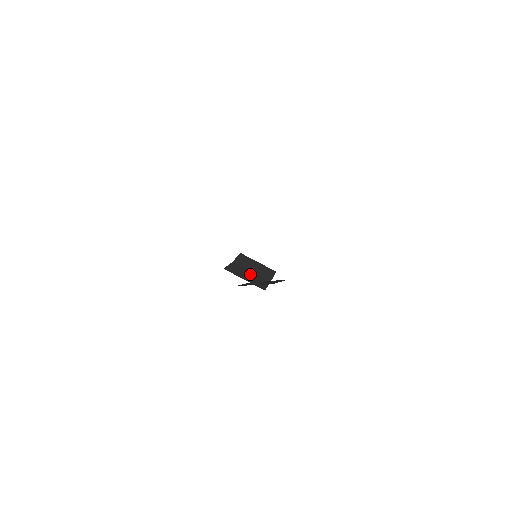
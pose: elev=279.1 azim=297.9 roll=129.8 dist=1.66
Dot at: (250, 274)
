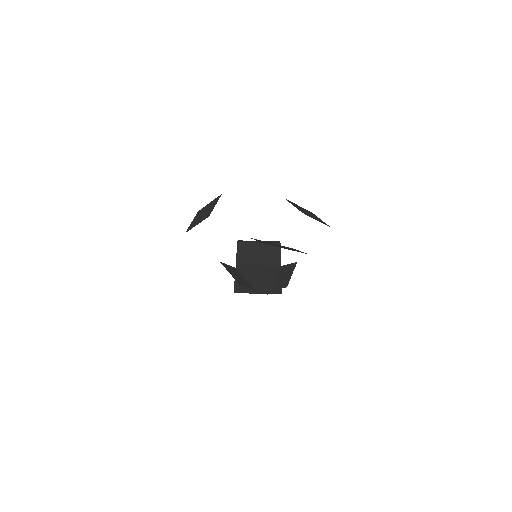
Dot at: (259, 274)
